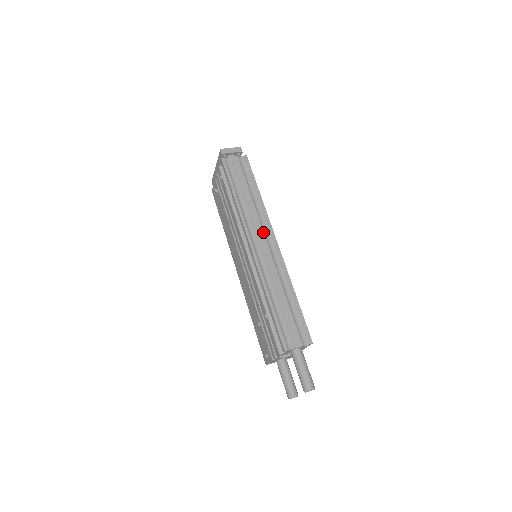
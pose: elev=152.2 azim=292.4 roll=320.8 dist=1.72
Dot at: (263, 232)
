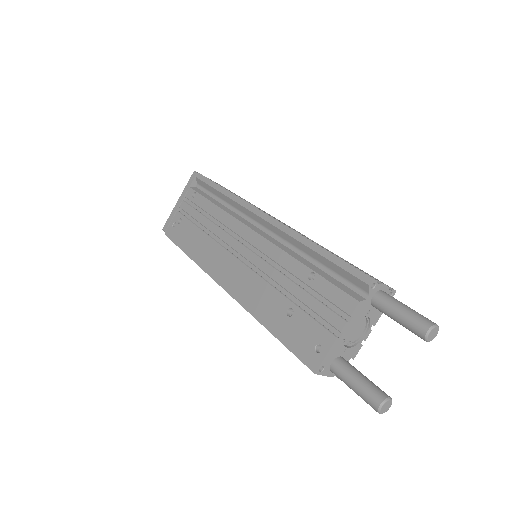
Dot at: occluded
